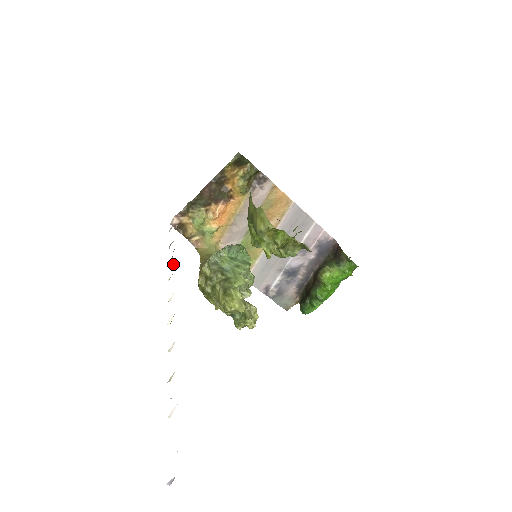
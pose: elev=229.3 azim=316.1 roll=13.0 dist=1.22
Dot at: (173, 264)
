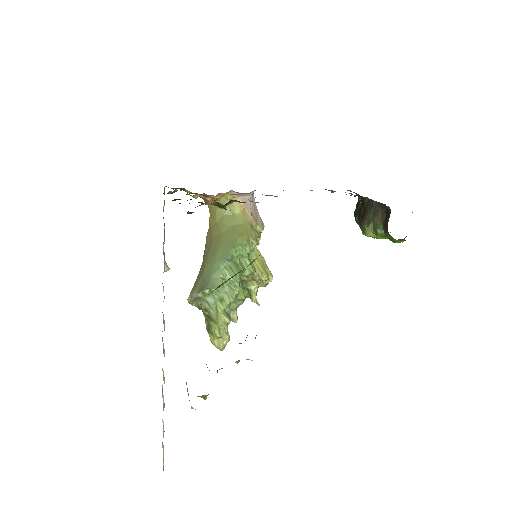
Dot at: (169, 269)
